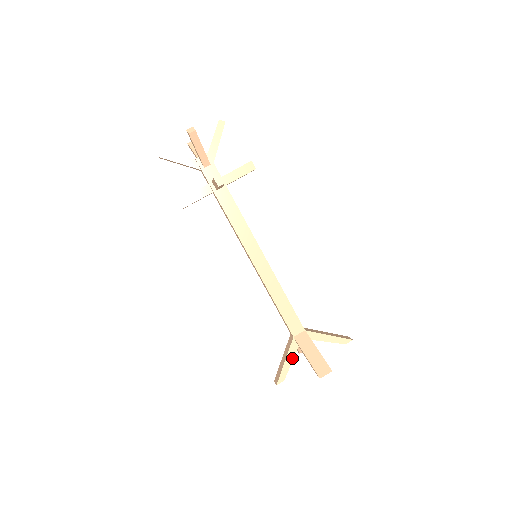
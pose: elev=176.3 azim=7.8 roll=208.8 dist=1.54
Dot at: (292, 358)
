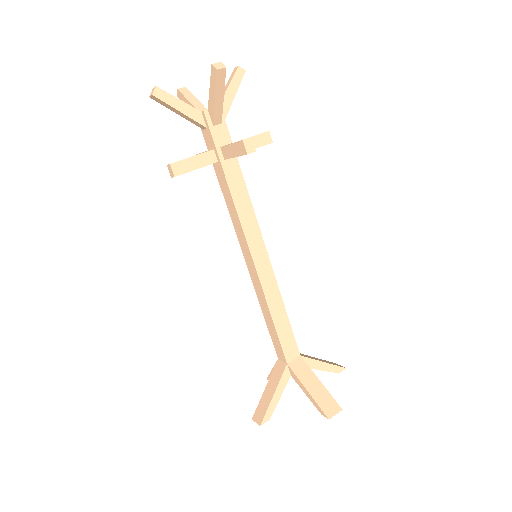
Dot at: (282, 390)
